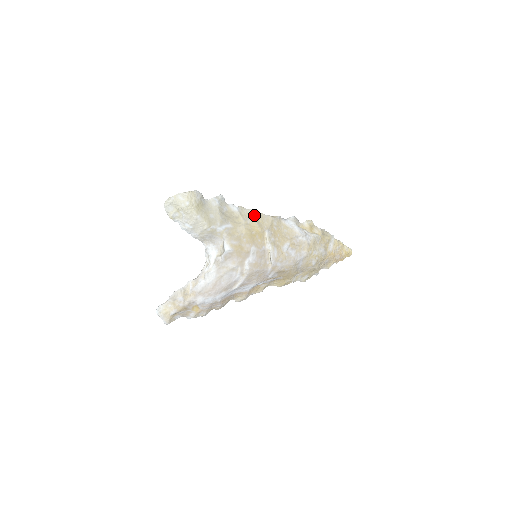
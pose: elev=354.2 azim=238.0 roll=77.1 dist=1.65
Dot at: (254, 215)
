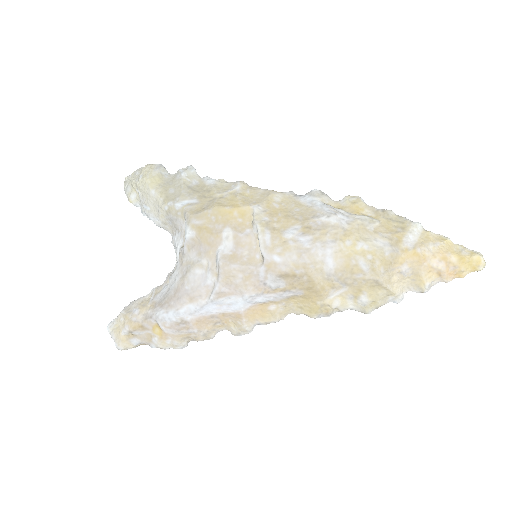
Dot at: (238, 187)
